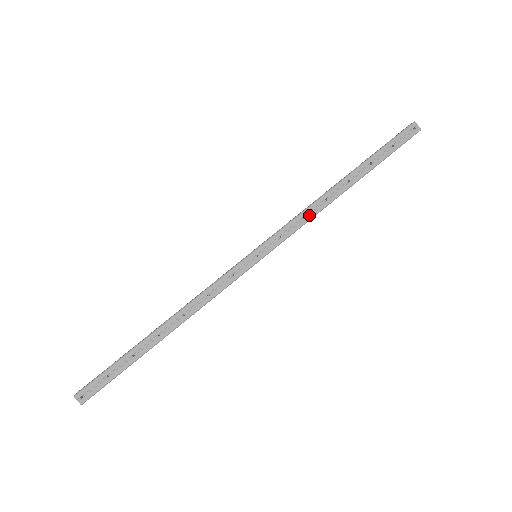
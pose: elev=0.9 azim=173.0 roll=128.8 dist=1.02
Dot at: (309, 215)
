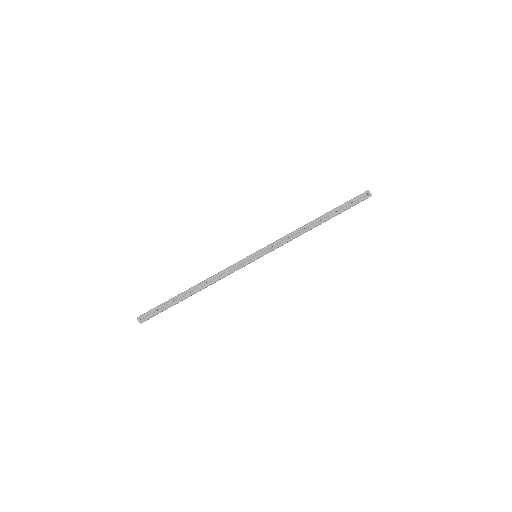
Dot at: (292, 237)
